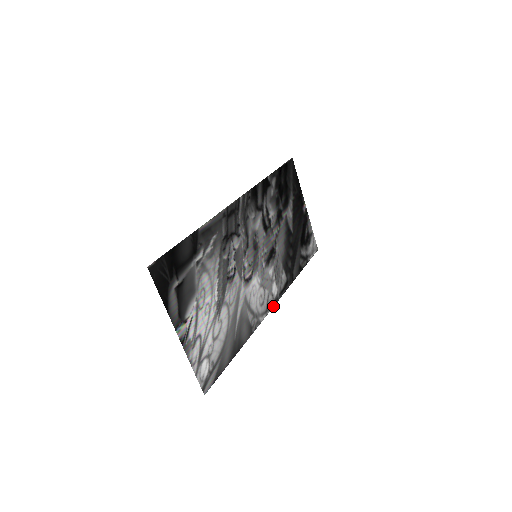
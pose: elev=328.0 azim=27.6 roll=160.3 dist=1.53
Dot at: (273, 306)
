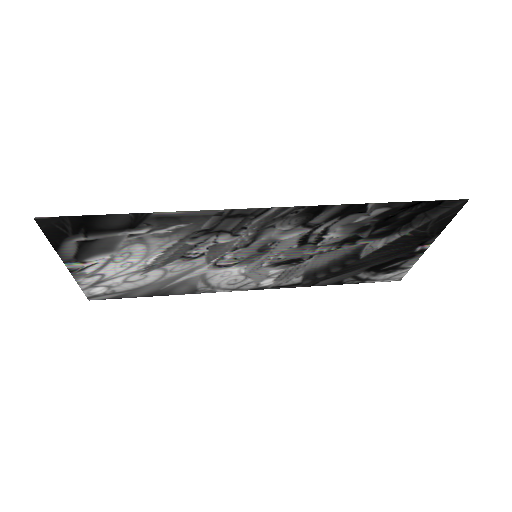
Dot at: (252, 289)
